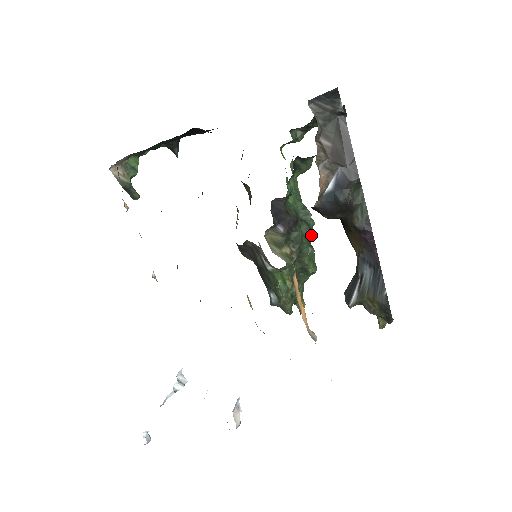
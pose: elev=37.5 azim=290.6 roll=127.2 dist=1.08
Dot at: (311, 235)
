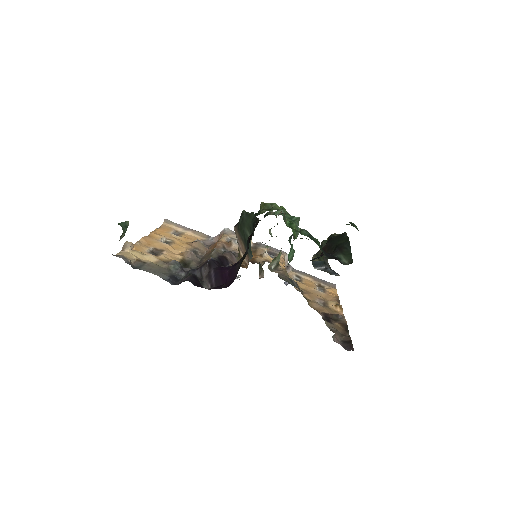
Dot at: occluded
